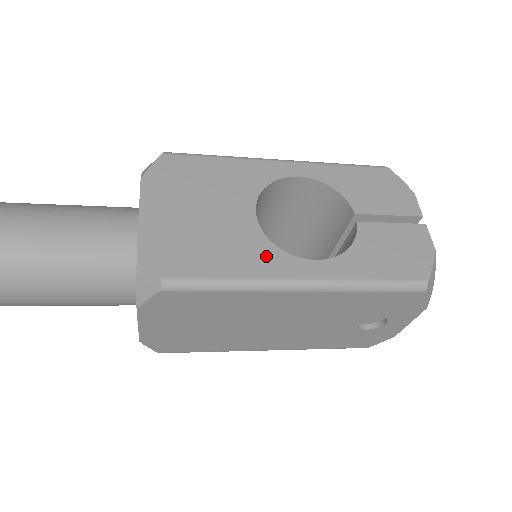
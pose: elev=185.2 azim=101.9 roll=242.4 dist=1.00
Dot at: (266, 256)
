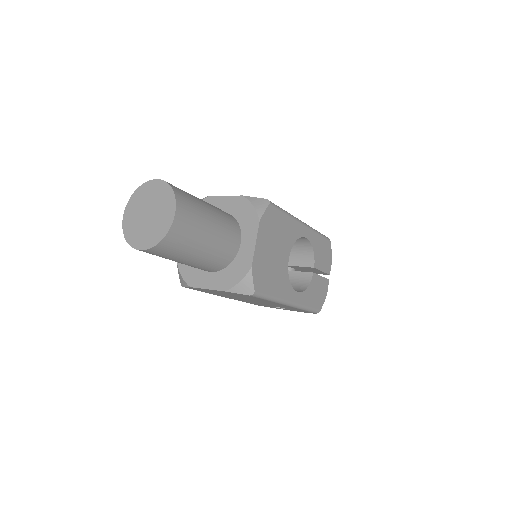
Dot at: (286, 286)
